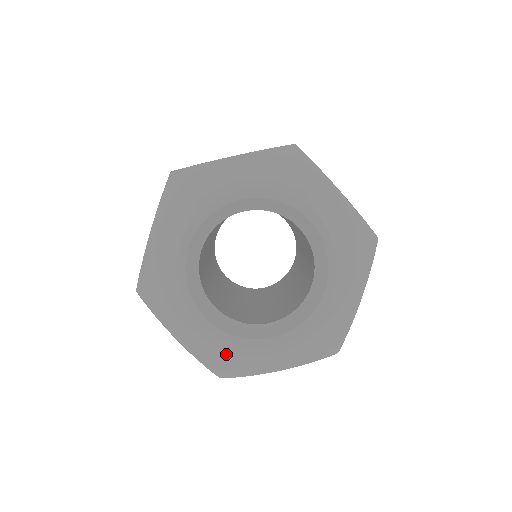
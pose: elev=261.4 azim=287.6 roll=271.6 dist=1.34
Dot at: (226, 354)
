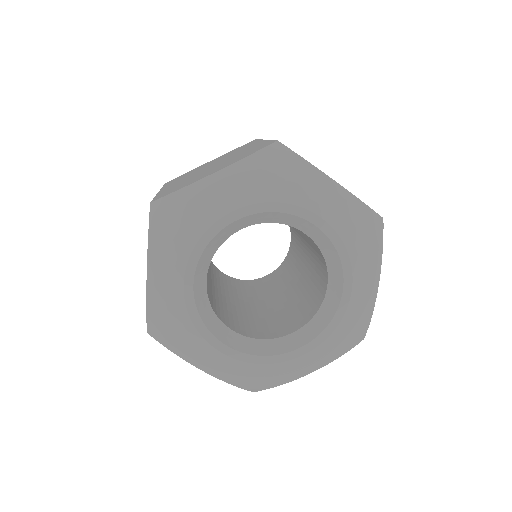
Dot at: (257, 374)
